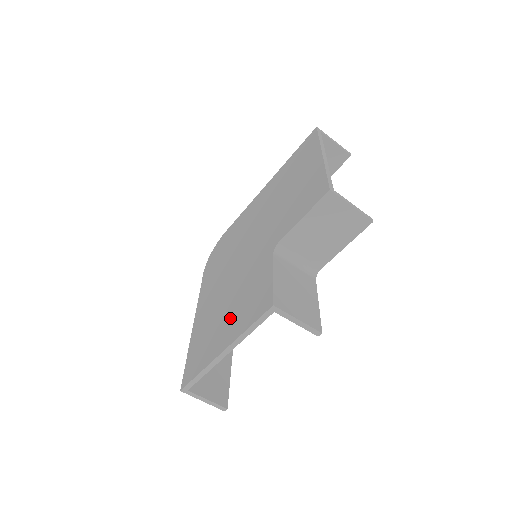
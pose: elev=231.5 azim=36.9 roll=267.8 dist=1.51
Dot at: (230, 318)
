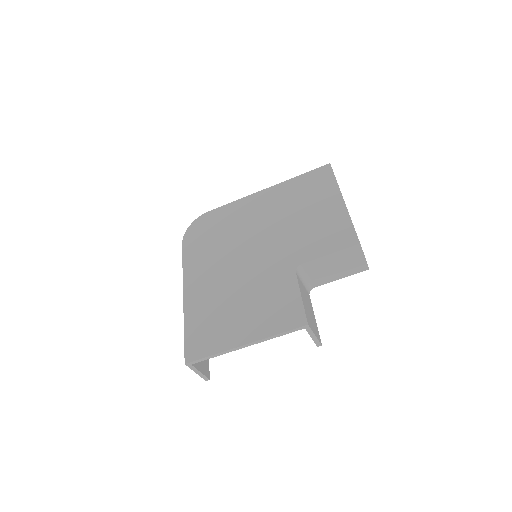
Dot at: (247, 315)
